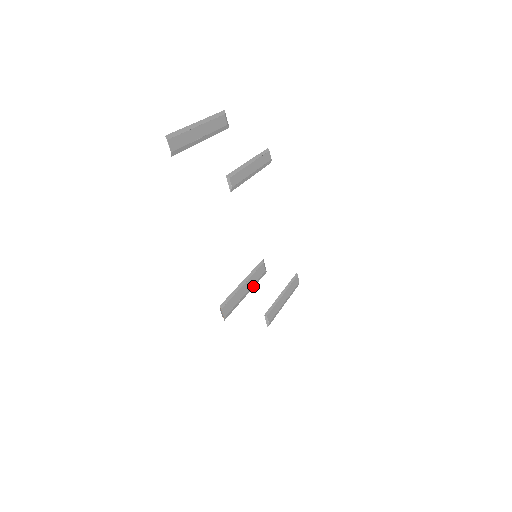
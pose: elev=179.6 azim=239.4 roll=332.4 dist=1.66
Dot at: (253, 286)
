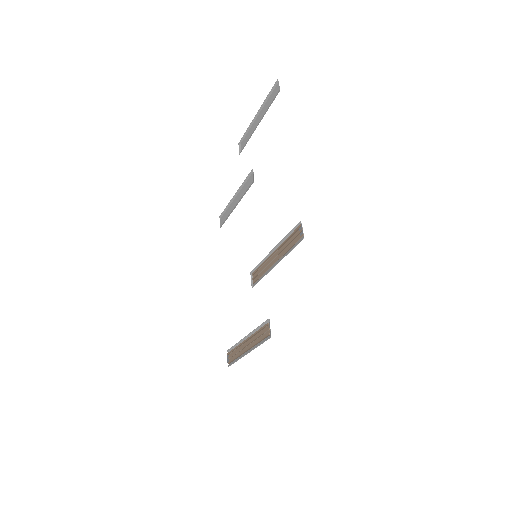
Dot at: (267, 272)
